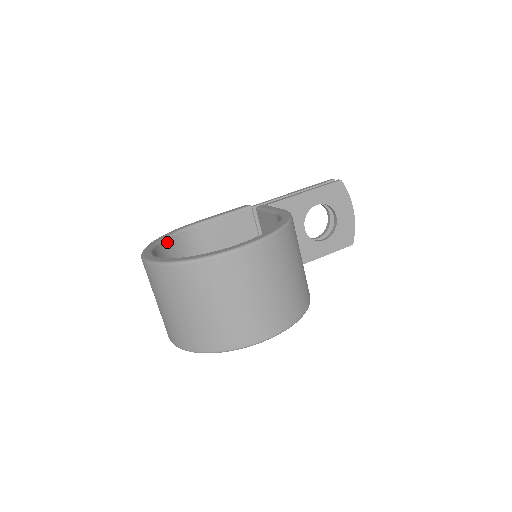
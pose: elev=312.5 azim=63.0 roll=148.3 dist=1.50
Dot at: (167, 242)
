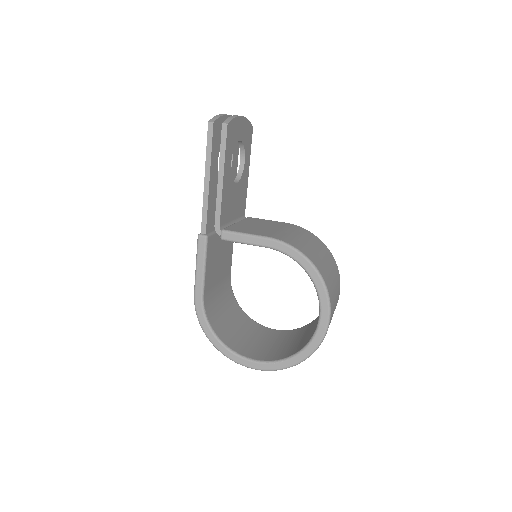
Dot at: (215, 331)
